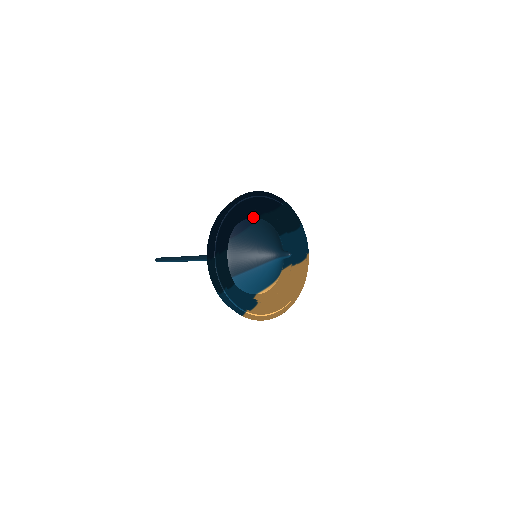
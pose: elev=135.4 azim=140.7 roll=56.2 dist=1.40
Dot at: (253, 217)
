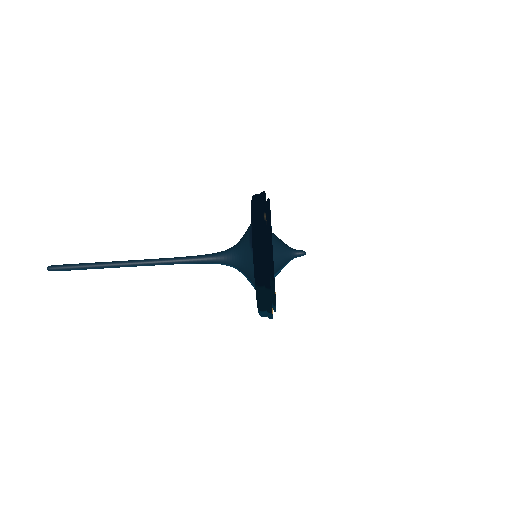
Dot at: occluded
